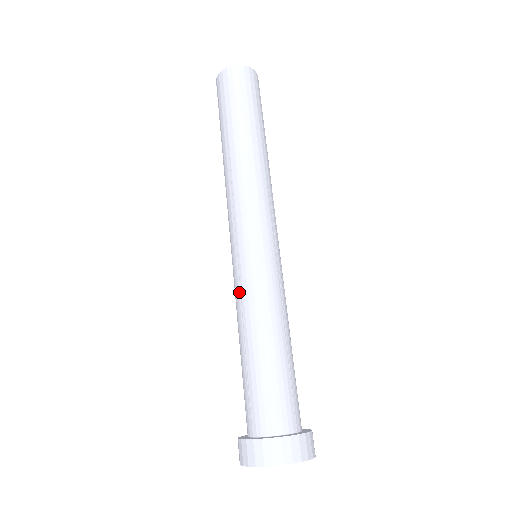
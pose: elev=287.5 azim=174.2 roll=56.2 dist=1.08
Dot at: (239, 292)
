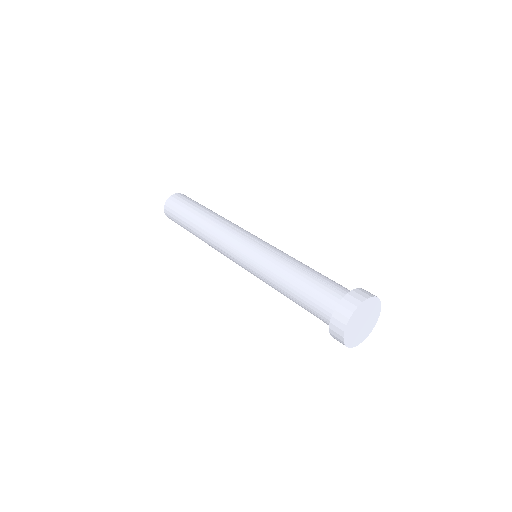
Dot at: (274, 252)
